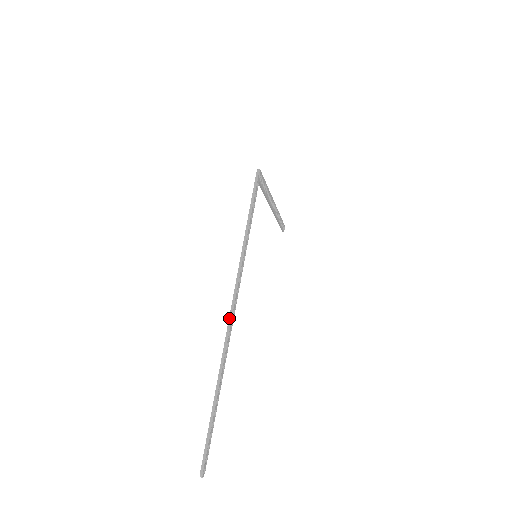
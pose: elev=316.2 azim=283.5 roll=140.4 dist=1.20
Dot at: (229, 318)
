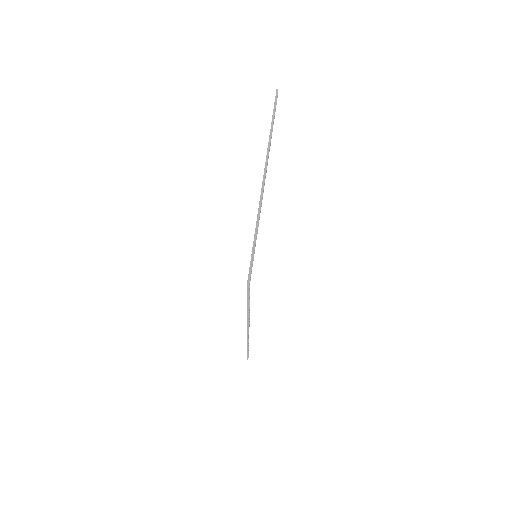
Dot at: (247, 332)
